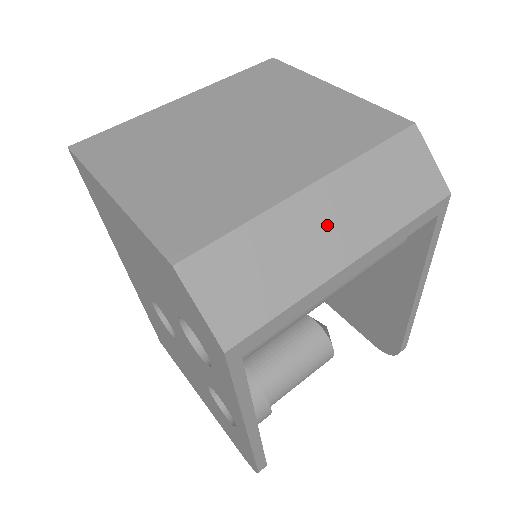
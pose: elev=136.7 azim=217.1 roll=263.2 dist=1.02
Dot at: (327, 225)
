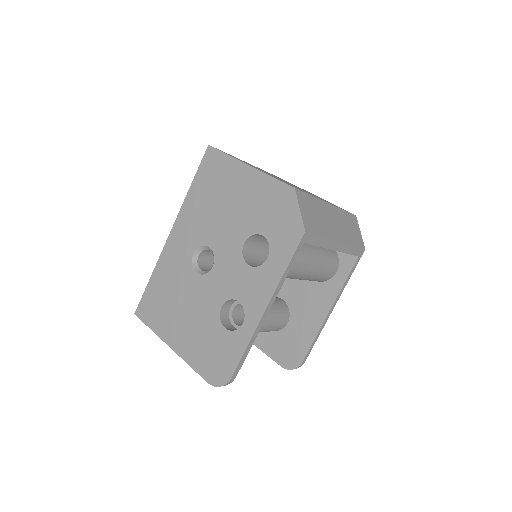
Dot at: (333, 221)
